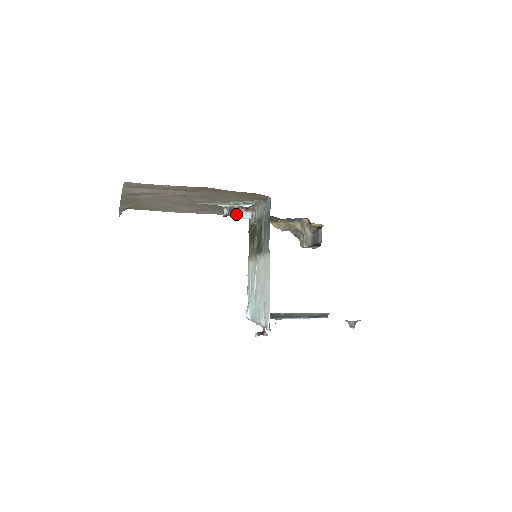
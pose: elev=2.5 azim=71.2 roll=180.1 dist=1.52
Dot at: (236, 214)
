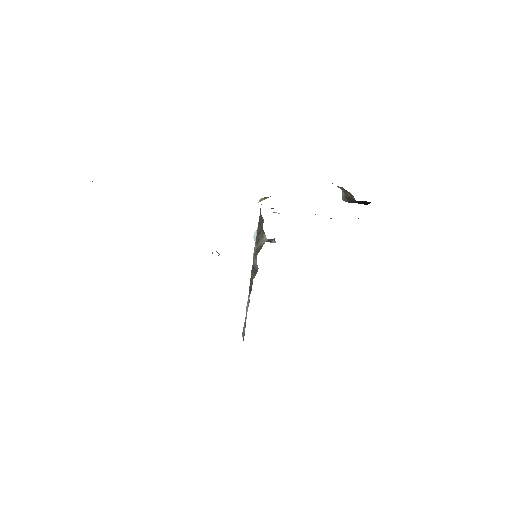
Dot at: occluded
